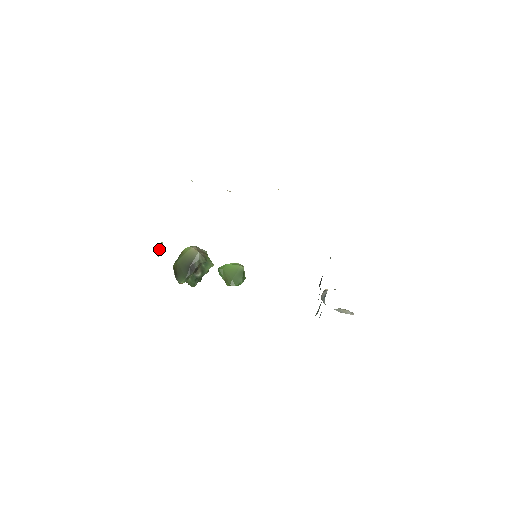
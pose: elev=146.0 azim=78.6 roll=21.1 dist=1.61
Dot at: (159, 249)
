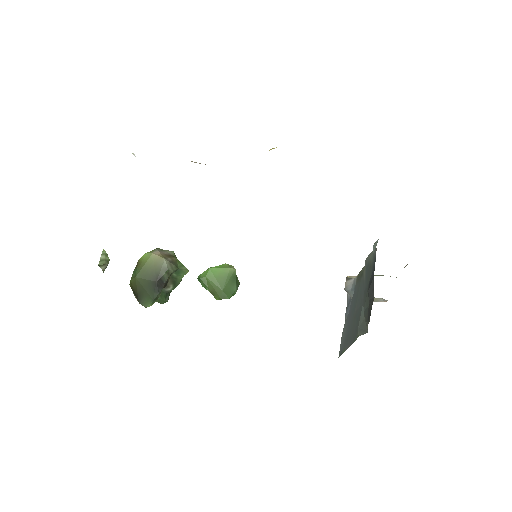
Dot at: (102, 263)
